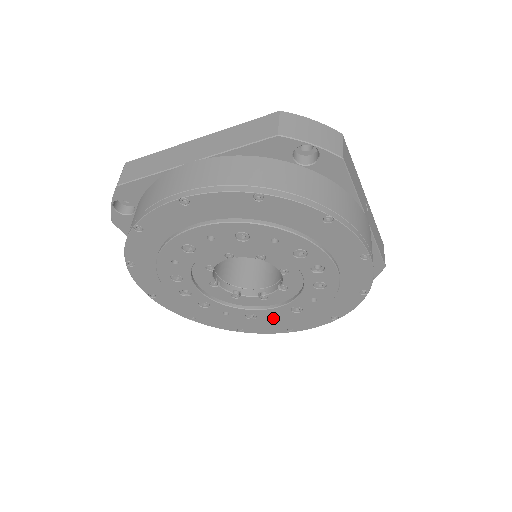
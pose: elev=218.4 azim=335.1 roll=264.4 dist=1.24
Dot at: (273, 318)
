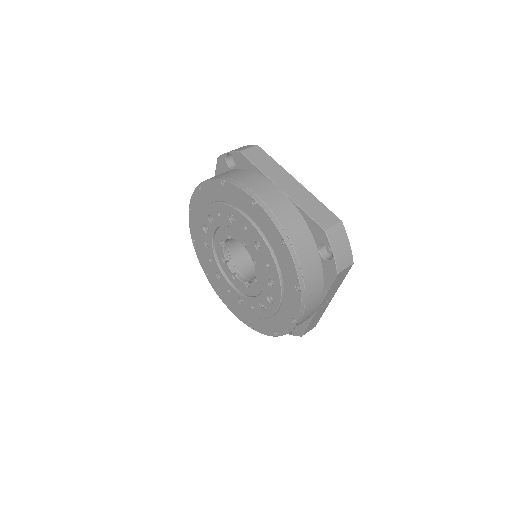
Dot at: (227, 290)
